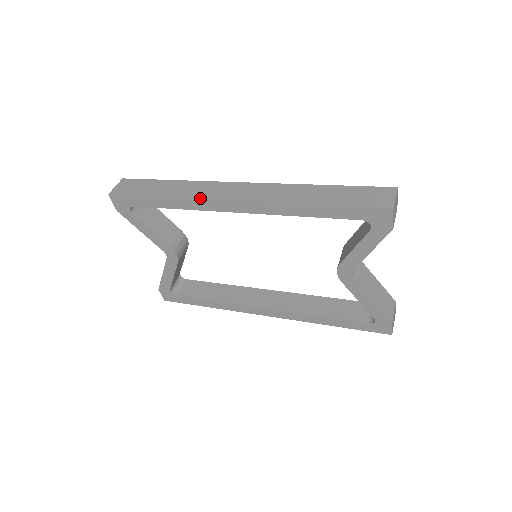
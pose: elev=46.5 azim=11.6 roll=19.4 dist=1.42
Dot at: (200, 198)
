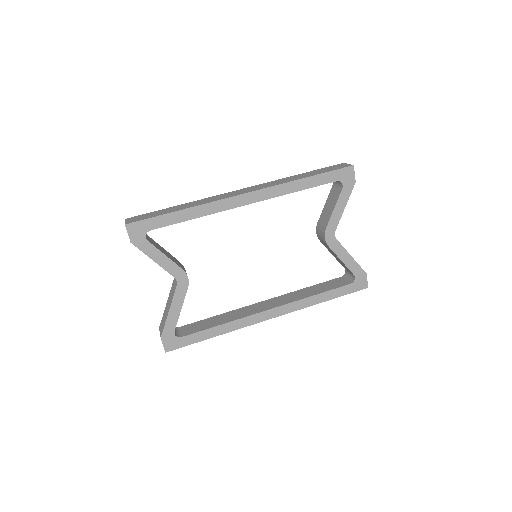
Dot at: (217, 200)
